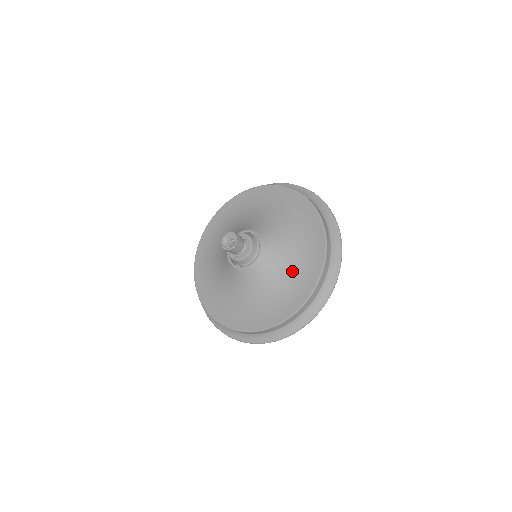
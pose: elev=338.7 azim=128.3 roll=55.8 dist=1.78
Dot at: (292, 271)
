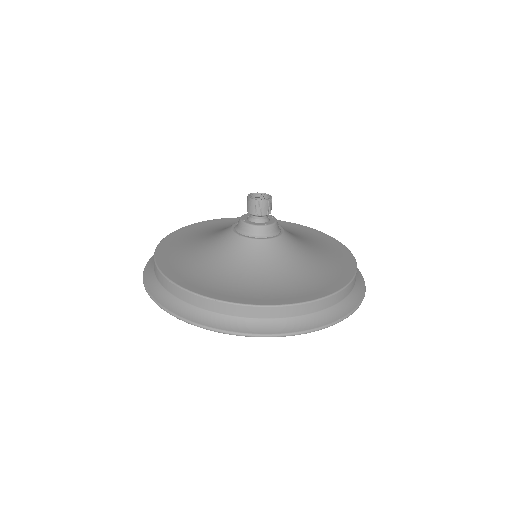
Dot at: (282, 278)
